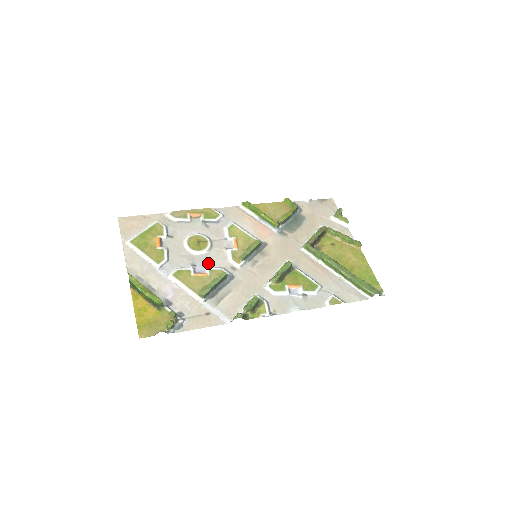
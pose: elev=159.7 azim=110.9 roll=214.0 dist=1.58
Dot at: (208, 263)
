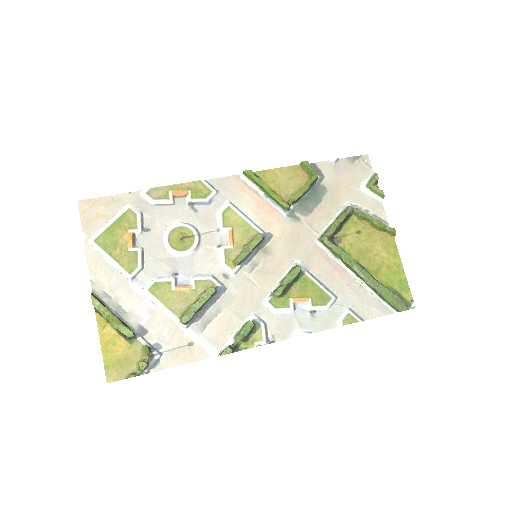
Dot at: (194, 269)
